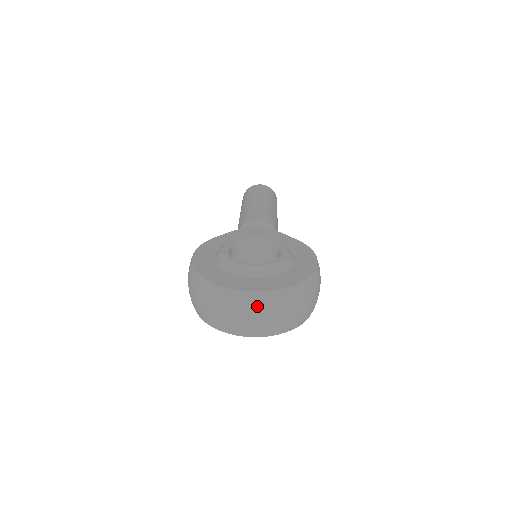
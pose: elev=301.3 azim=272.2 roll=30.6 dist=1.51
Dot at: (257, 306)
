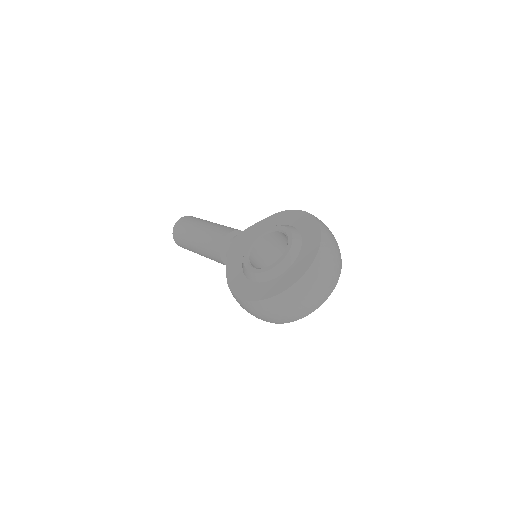
Dot at: (321, 270)
